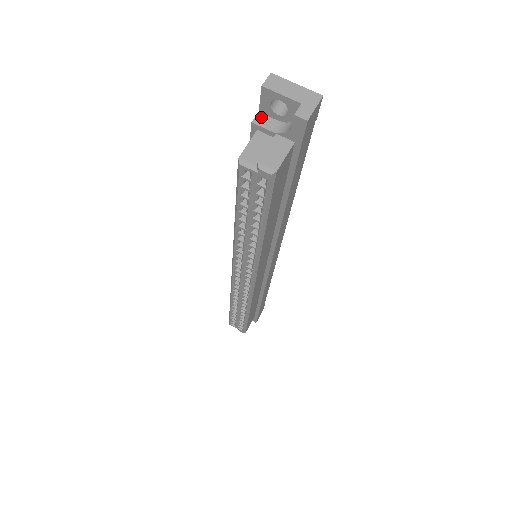
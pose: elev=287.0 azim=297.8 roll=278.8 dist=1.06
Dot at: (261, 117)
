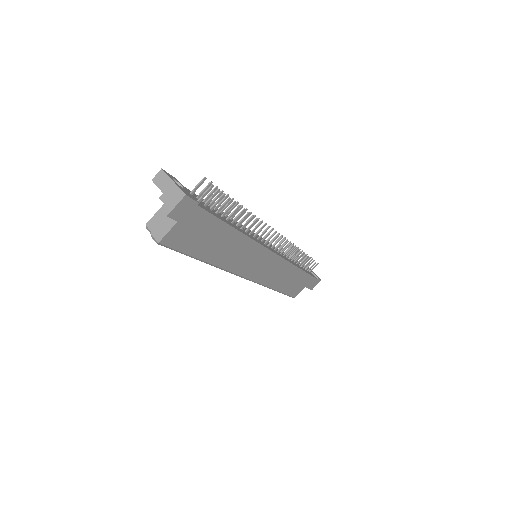
Dot at: occluded
